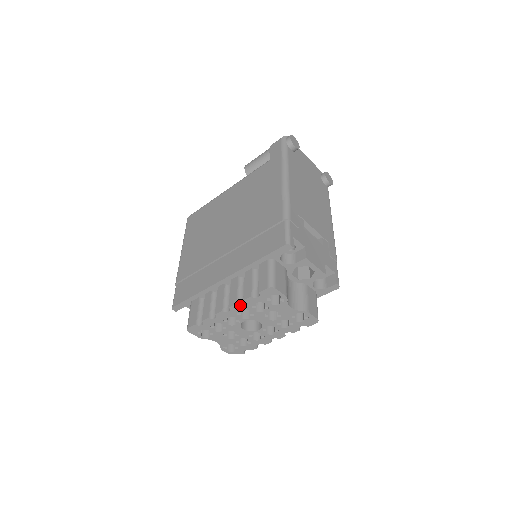
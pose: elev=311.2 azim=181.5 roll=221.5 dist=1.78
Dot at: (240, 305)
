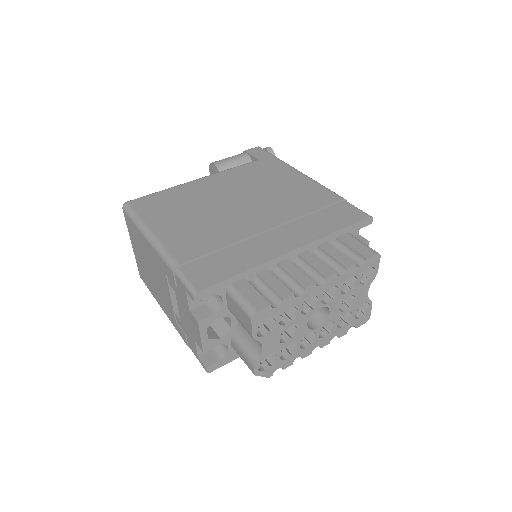
Dot at: (338, 276)
